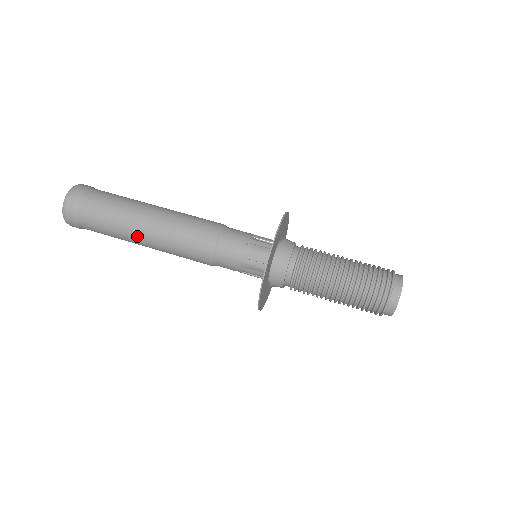
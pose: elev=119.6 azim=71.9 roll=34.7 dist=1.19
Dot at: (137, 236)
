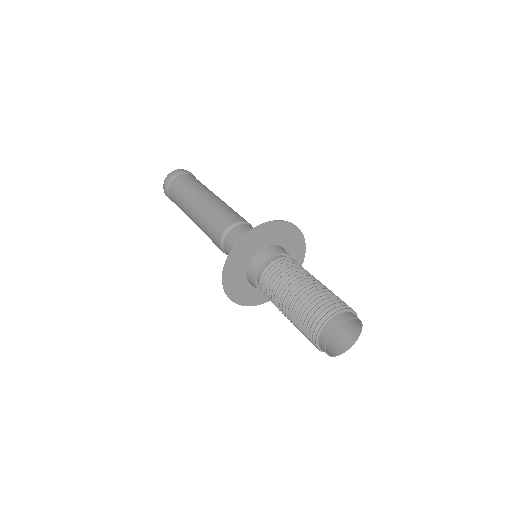
Dot at: (190, 213)
